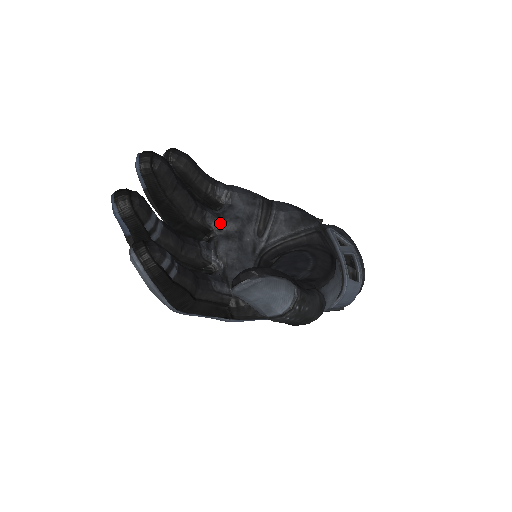
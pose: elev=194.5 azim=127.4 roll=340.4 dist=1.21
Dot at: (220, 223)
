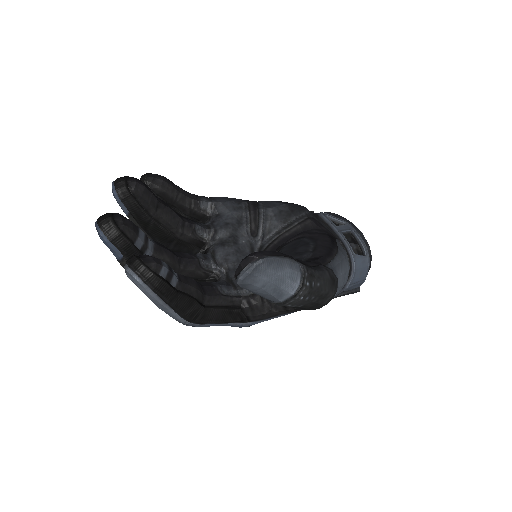
Dot at: (212, 233)
